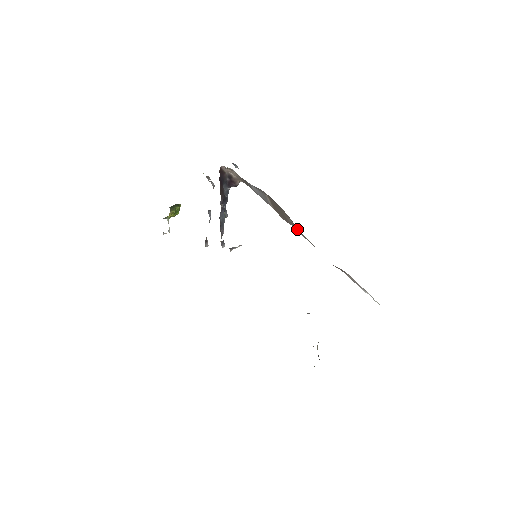
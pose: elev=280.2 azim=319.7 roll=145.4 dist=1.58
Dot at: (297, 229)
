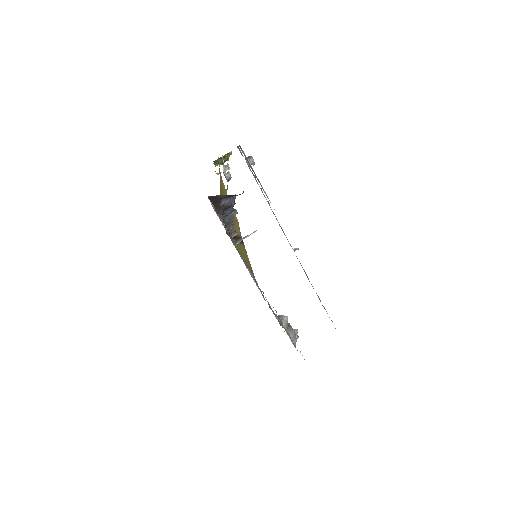
Dot at: occluded
